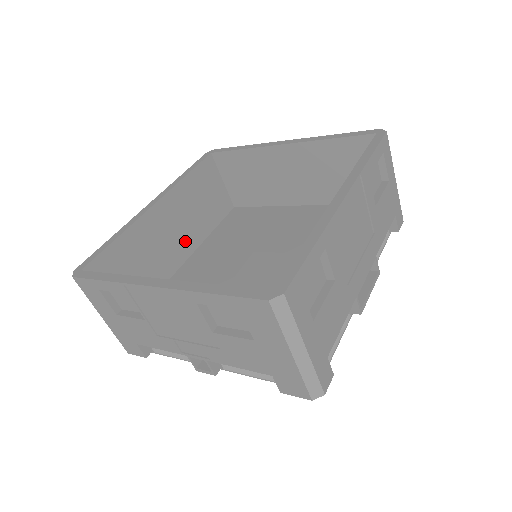
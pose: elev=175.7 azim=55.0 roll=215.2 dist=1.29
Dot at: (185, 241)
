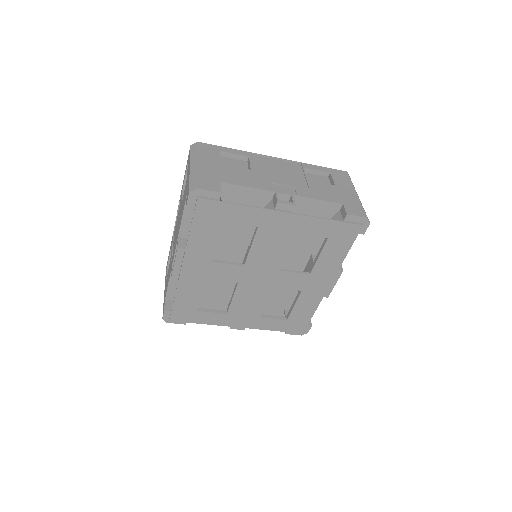
Dot at: occluded
